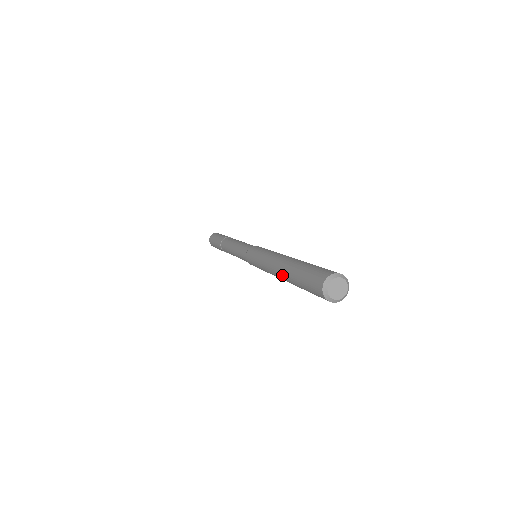
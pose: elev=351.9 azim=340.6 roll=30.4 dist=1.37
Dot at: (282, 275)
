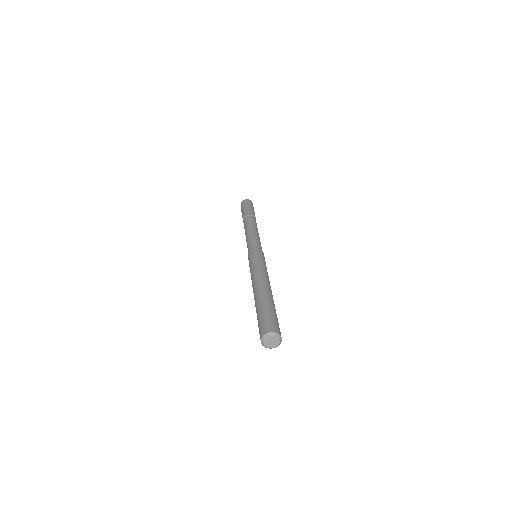
Dot at: occluded
